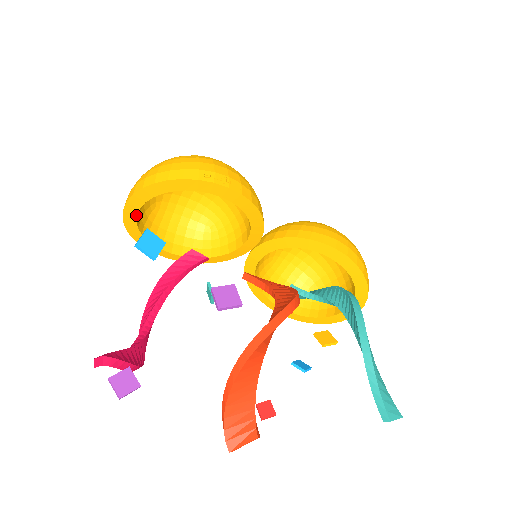
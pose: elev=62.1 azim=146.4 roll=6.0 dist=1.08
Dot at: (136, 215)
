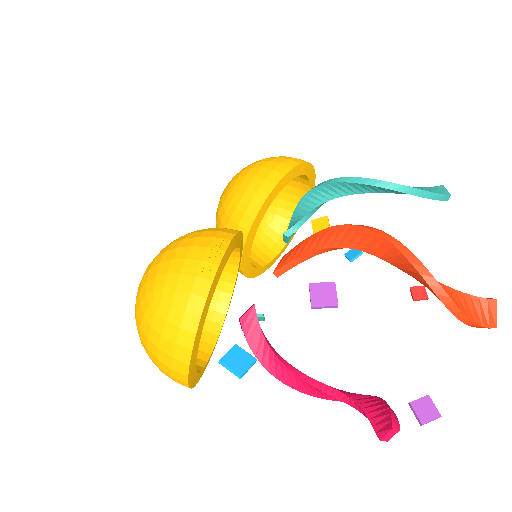
Dot at: (195, 370)
